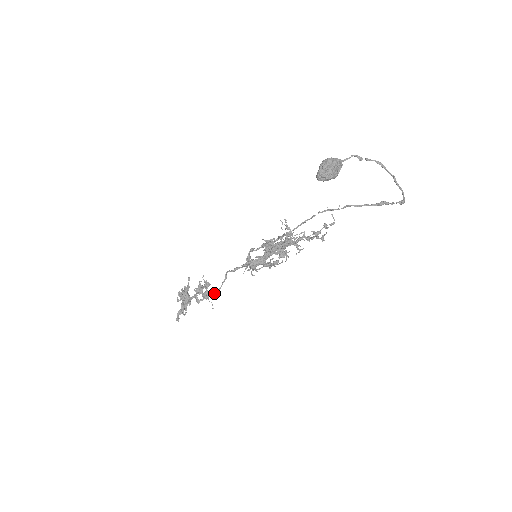
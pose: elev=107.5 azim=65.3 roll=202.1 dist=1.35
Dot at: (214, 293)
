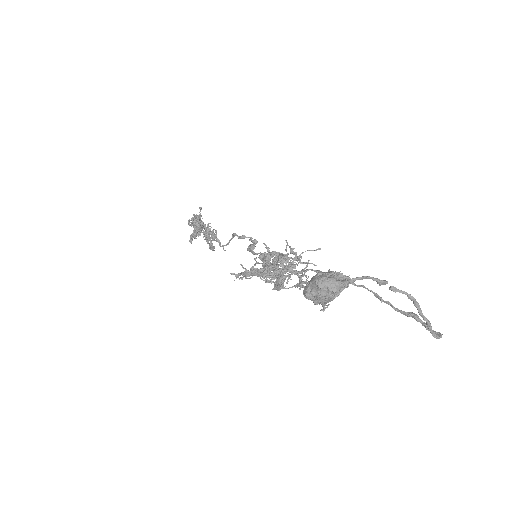
Dot at: (221, 246)
